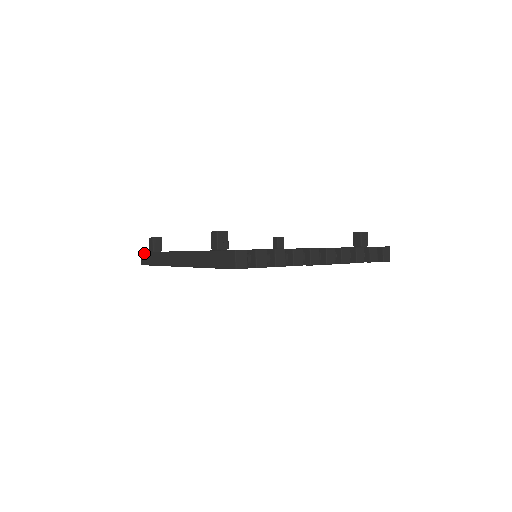
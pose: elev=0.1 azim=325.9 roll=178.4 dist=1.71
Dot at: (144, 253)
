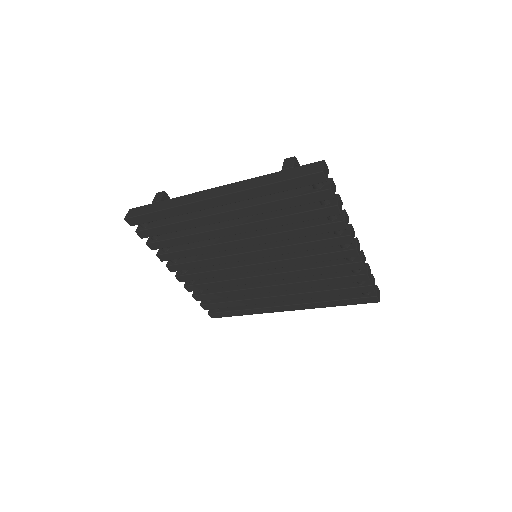
Dot at: (138, 207)
